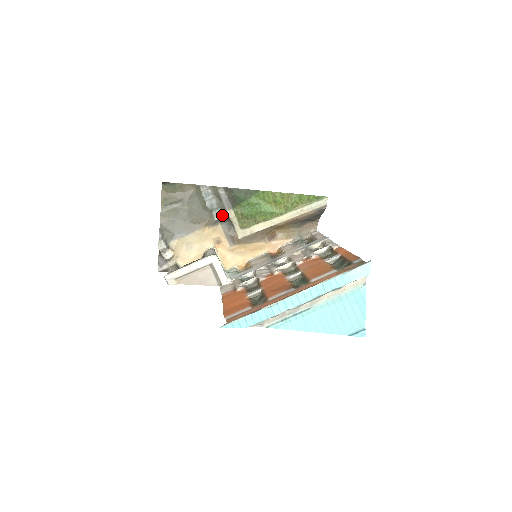
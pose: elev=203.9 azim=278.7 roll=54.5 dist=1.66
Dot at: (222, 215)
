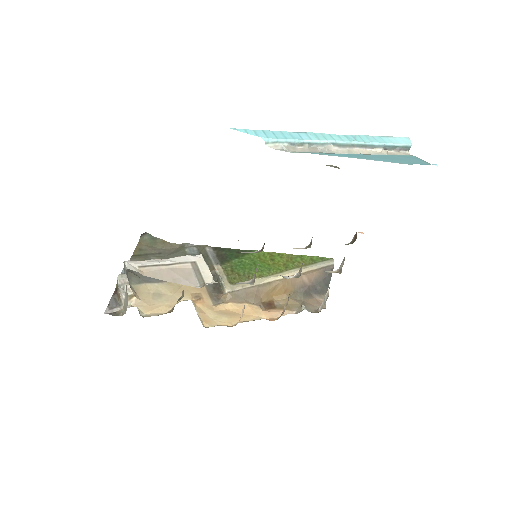
Dot at: occluded
